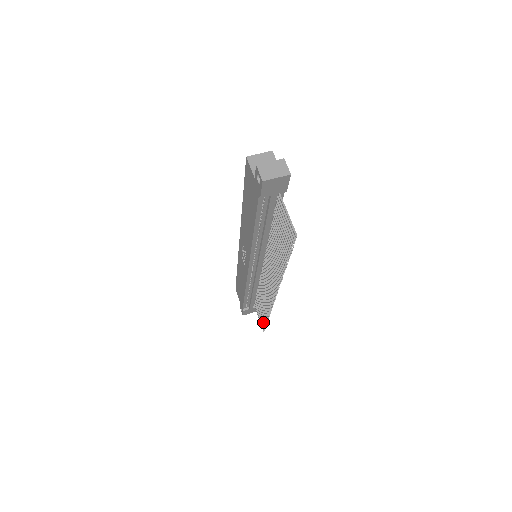
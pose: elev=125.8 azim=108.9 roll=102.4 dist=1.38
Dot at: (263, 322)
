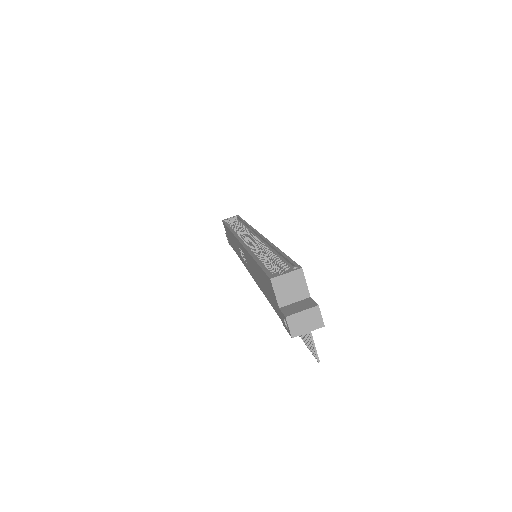
Dot at: occluded
